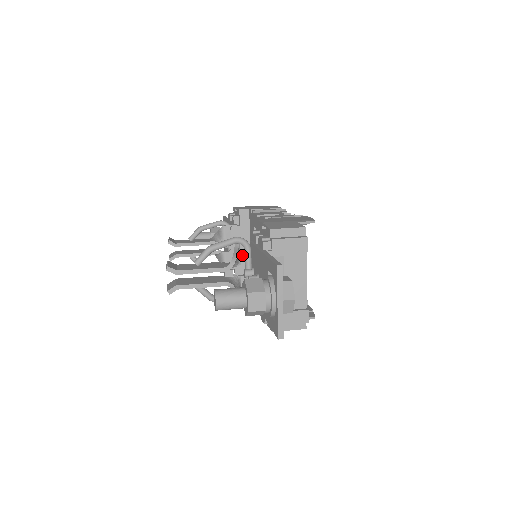
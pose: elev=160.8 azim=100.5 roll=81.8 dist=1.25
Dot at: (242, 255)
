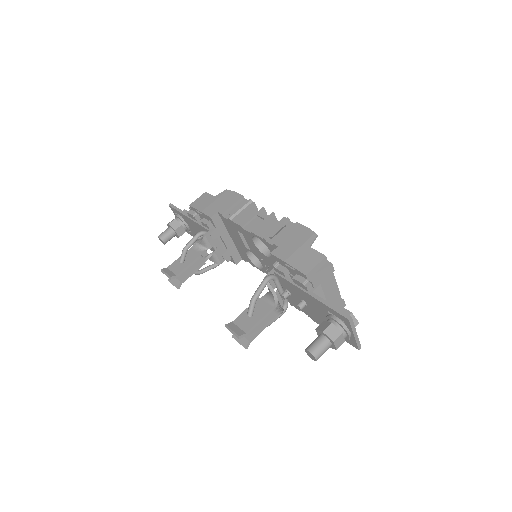
Dot at: (272, 284)
